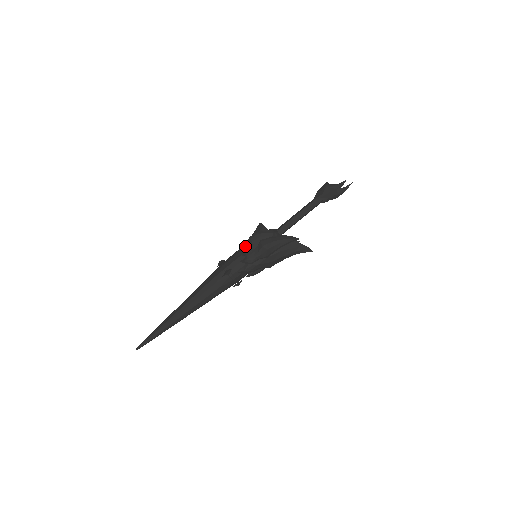
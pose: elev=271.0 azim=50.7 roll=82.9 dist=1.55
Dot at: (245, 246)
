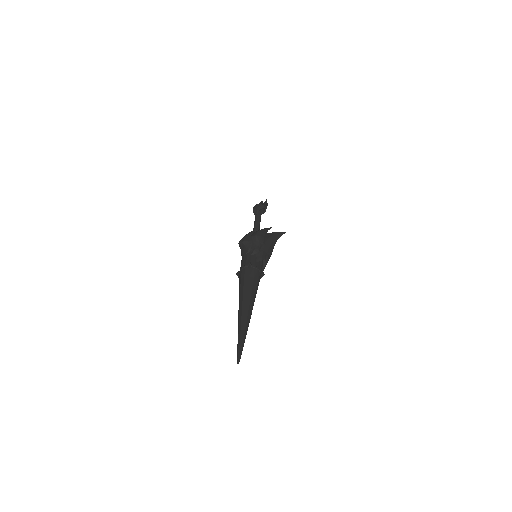
Dot at: (244, 253)
